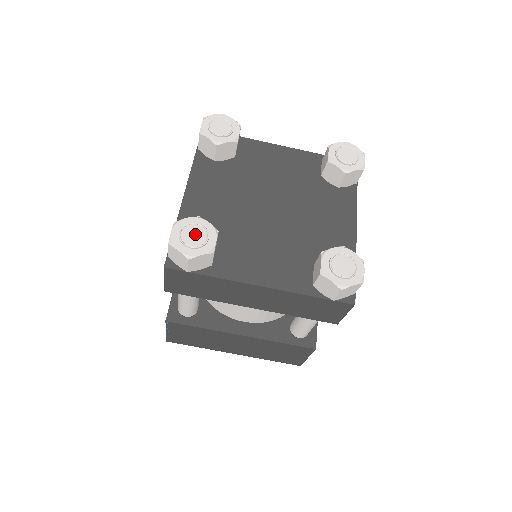
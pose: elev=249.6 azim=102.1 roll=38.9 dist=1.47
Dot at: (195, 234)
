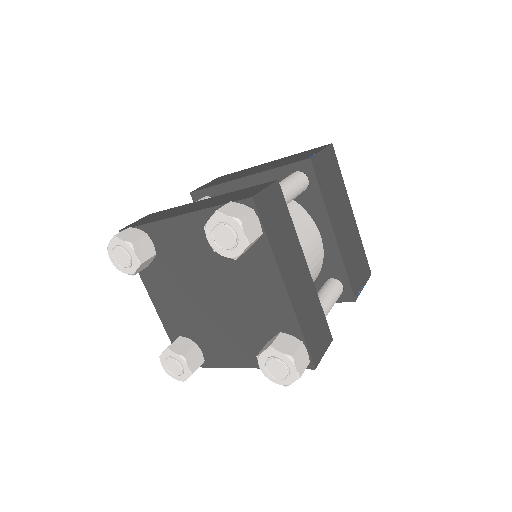
Dot at: (173, 366)
